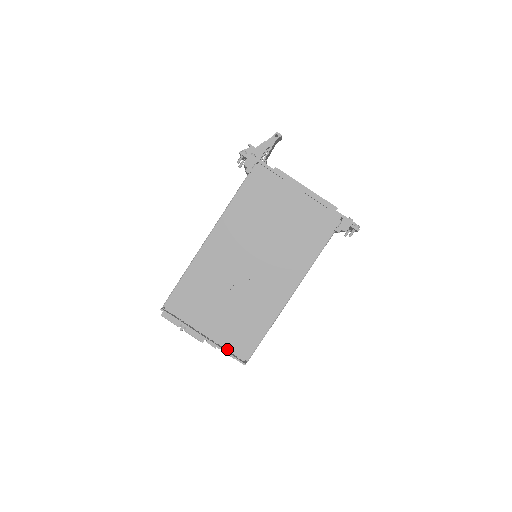
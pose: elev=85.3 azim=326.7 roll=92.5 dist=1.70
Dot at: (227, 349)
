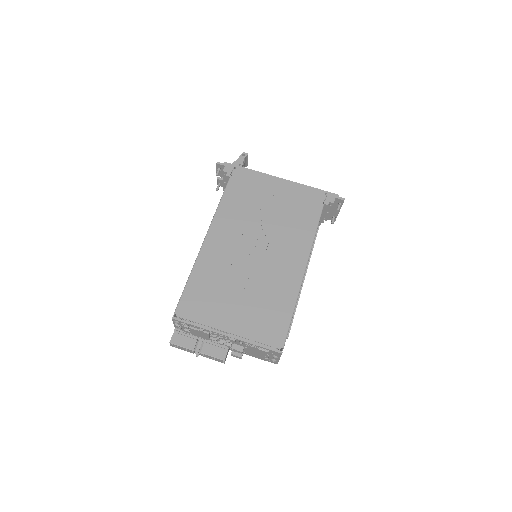
Dot at: (257, 341)
